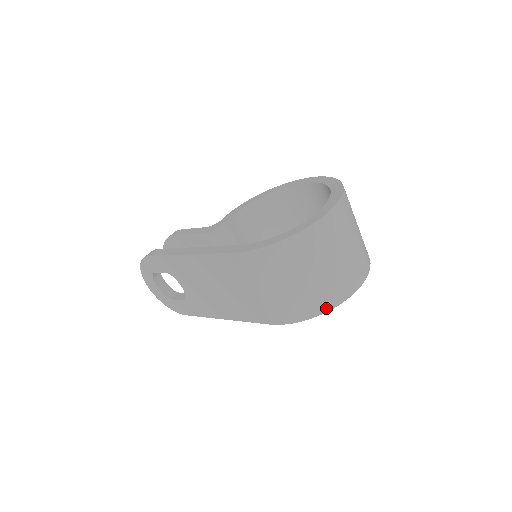
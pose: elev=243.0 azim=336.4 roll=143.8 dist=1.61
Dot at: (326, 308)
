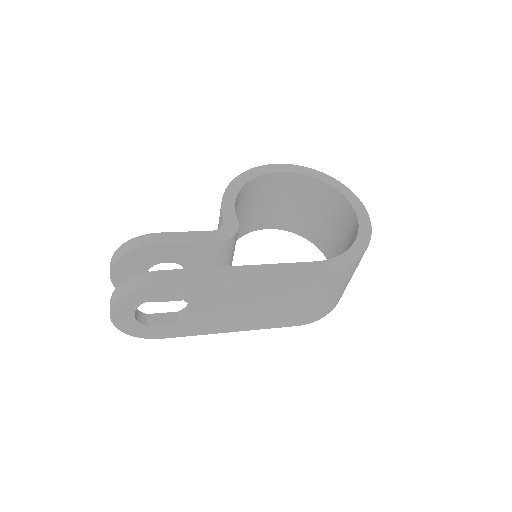
Dot at: occluded
